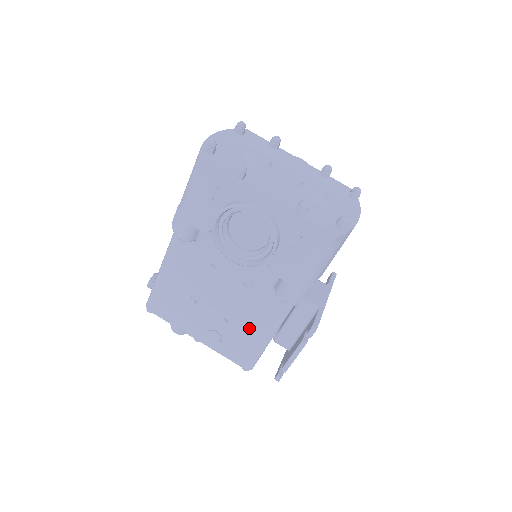
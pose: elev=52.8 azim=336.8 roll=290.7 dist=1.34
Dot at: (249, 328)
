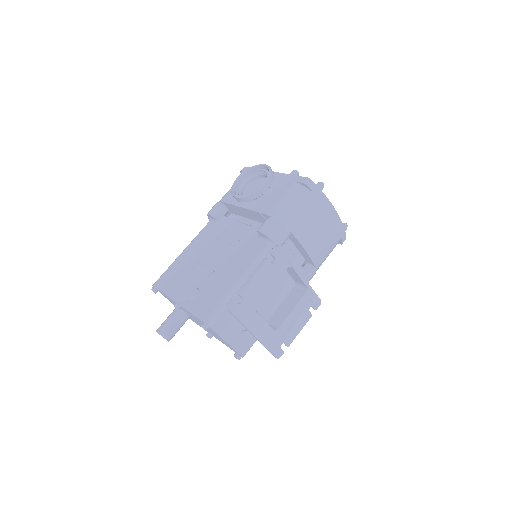
Dot at: (225, 278)
